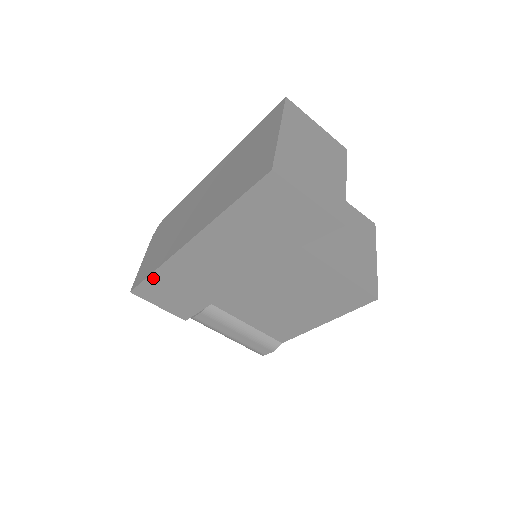
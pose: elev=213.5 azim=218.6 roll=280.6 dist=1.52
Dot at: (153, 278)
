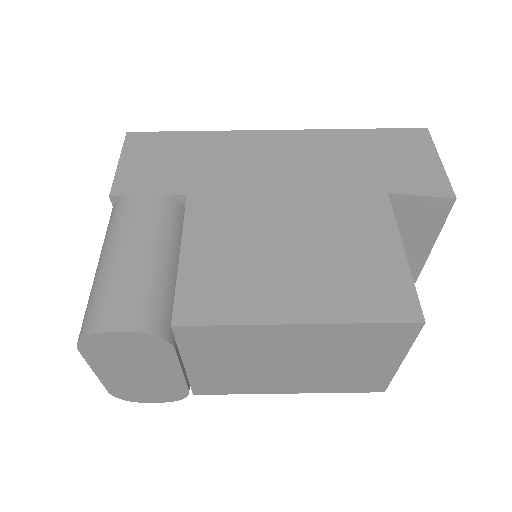
Dot at: (181, 135)
